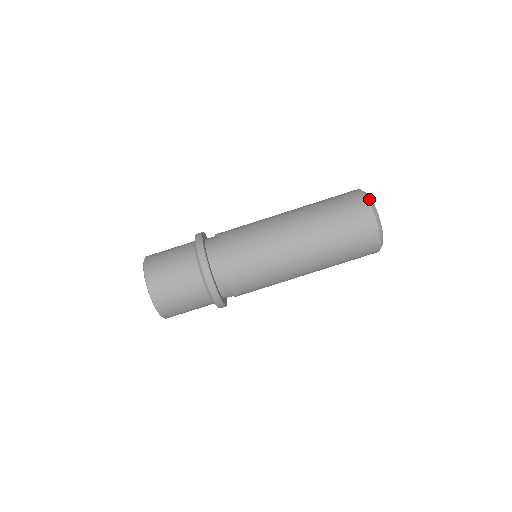
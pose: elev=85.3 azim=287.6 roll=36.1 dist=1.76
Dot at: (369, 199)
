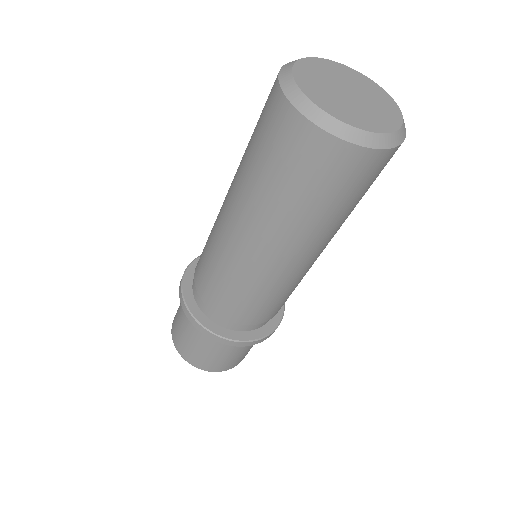
Dot at: (336, 131)
